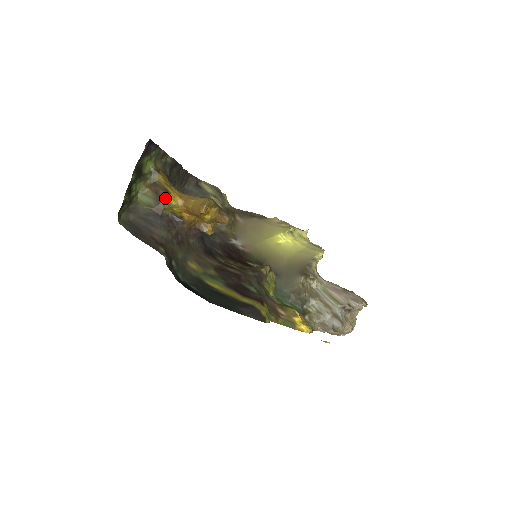
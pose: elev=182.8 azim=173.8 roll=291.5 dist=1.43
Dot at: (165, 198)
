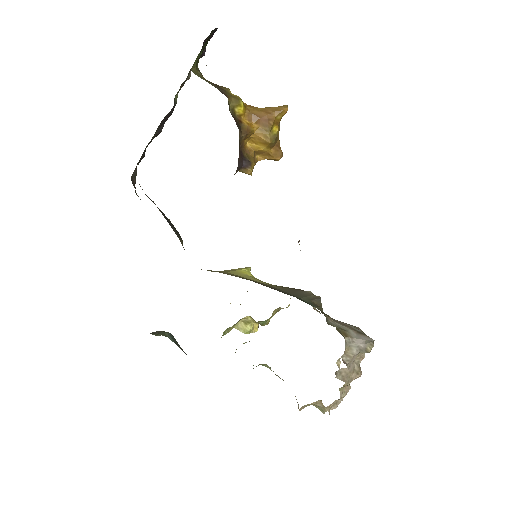
Dot at: (227, 89)
